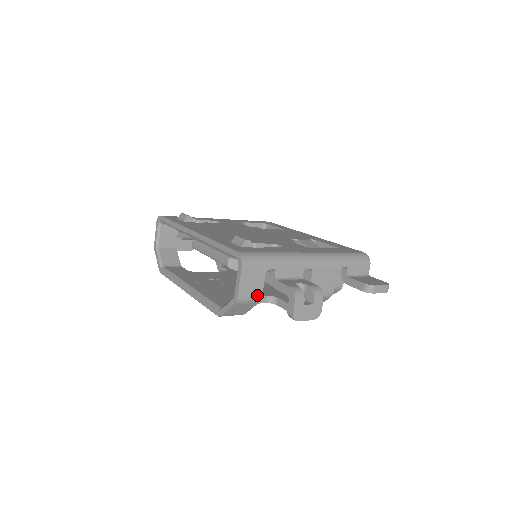
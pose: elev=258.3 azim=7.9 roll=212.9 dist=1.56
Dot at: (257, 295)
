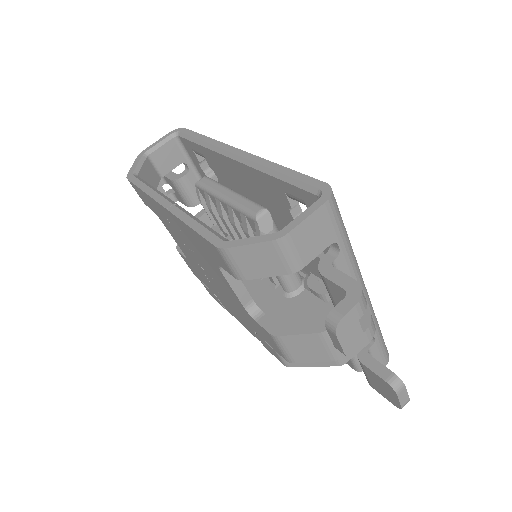
Dot at: (301, 260)
